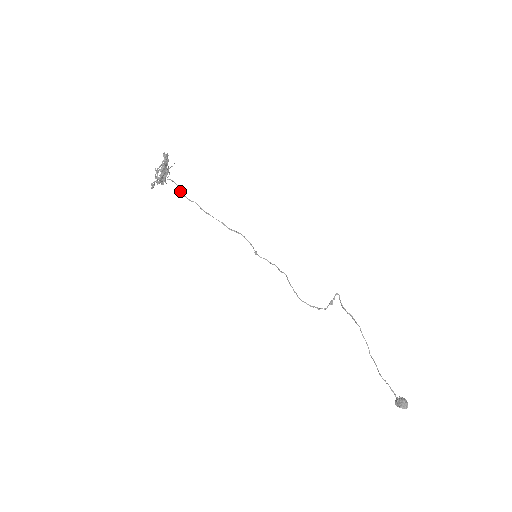
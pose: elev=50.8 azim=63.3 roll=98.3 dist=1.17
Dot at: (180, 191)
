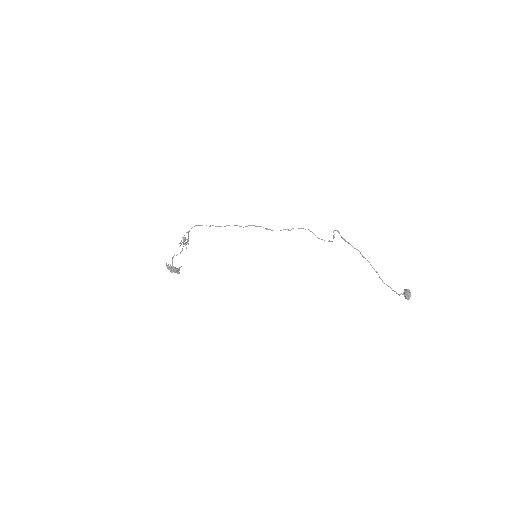
Dot at: occluded
